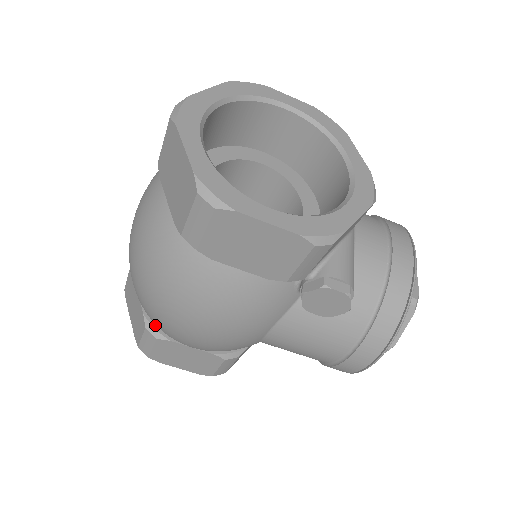
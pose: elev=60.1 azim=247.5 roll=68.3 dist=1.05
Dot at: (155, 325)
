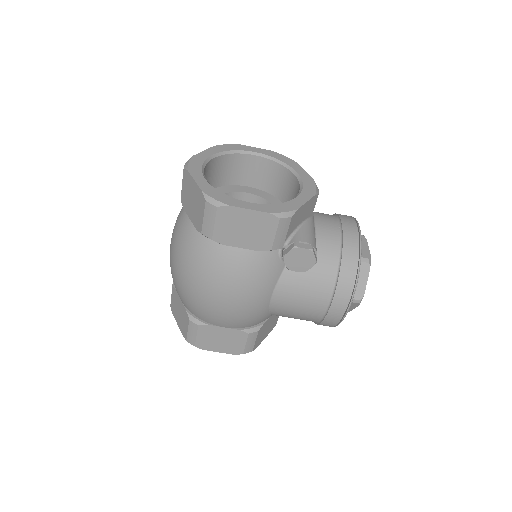
Dot at: (195, 316)
